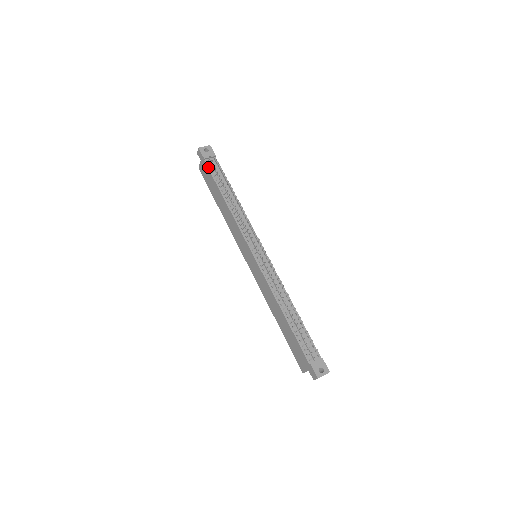
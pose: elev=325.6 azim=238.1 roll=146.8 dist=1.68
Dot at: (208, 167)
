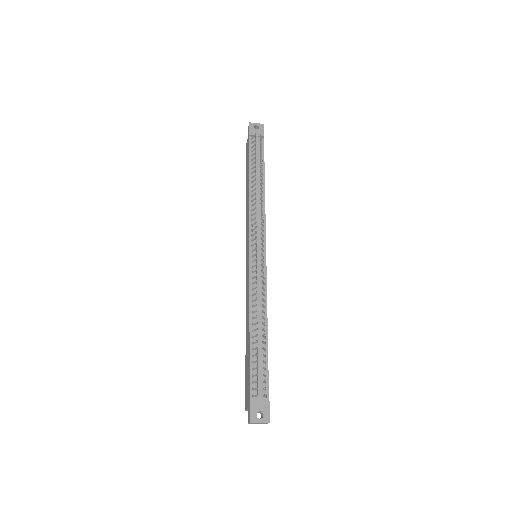
Dot at: (250, 145)
